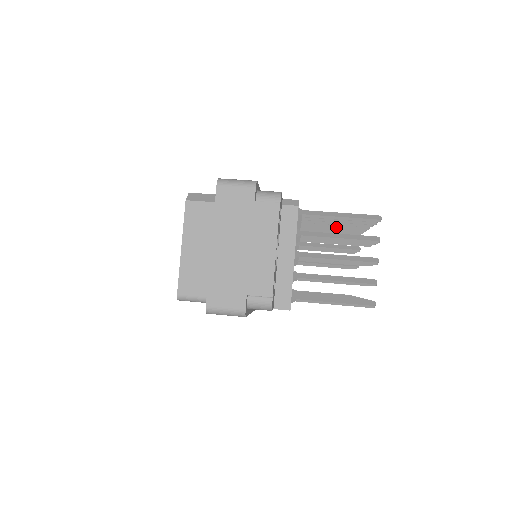
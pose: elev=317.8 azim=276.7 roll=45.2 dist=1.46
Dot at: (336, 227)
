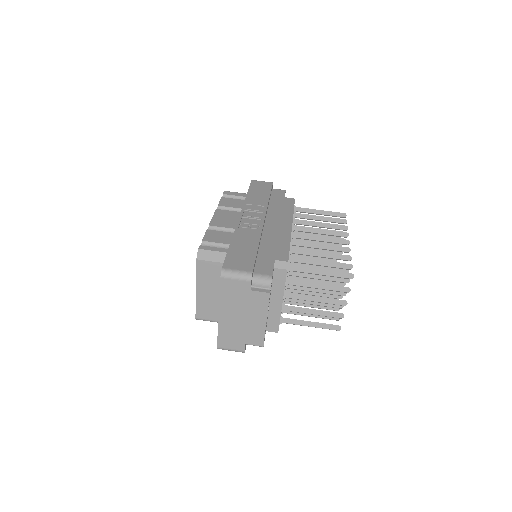
Dot at: (323, 241)
